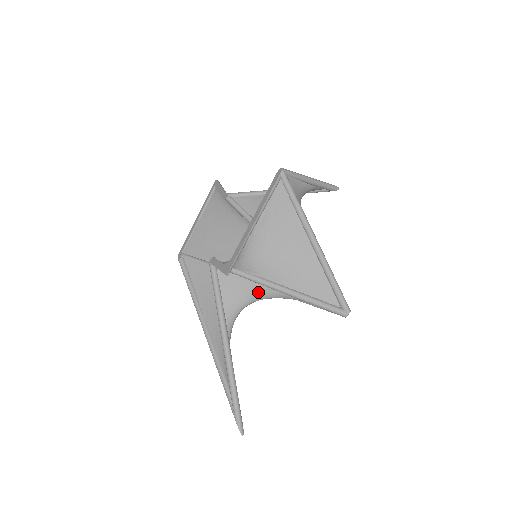
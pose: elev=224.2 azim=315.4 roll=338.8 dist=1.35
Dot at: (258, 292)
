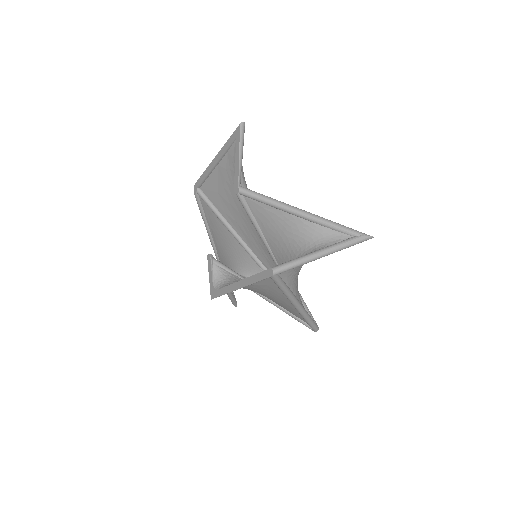
Dot at: occluded
